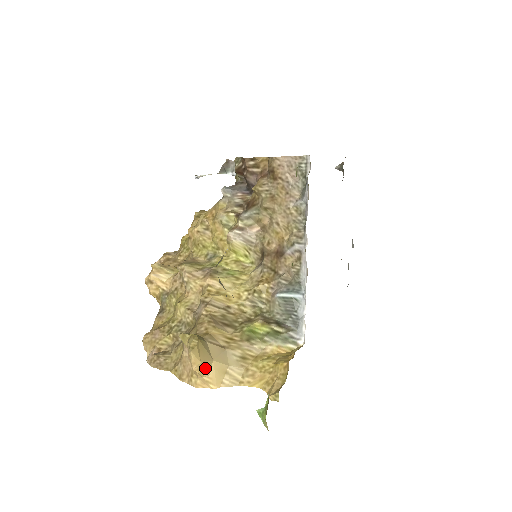
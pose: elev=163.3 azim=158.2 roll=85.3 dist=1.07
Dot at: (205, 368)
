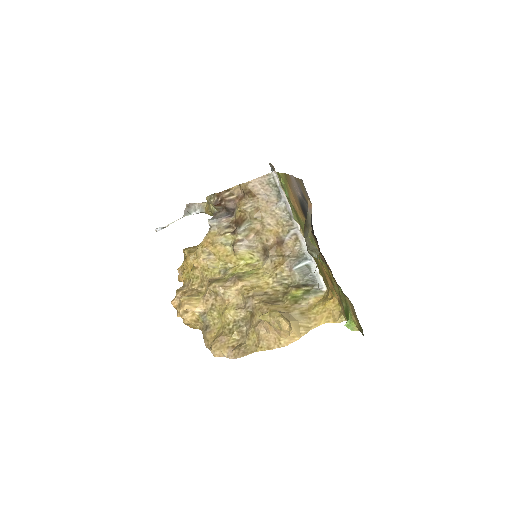
Dot at: (290, 327)
